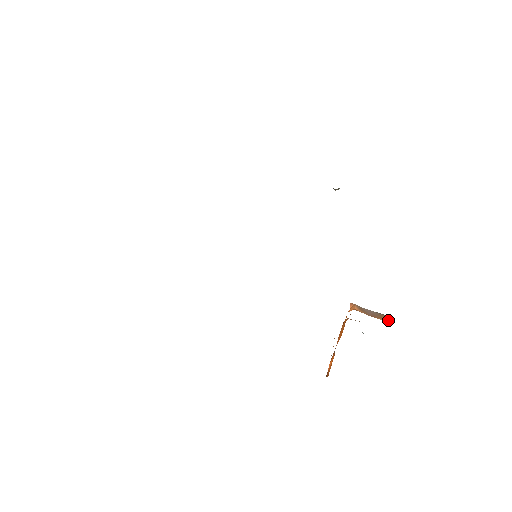
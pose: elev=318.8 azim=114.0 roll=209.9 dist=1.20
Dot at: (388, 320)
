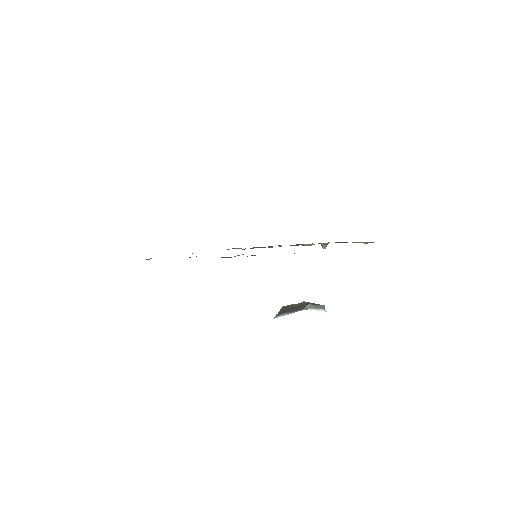
Dot at: occluded
